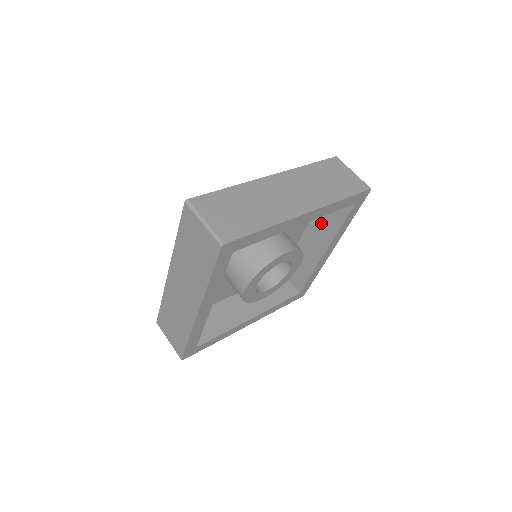
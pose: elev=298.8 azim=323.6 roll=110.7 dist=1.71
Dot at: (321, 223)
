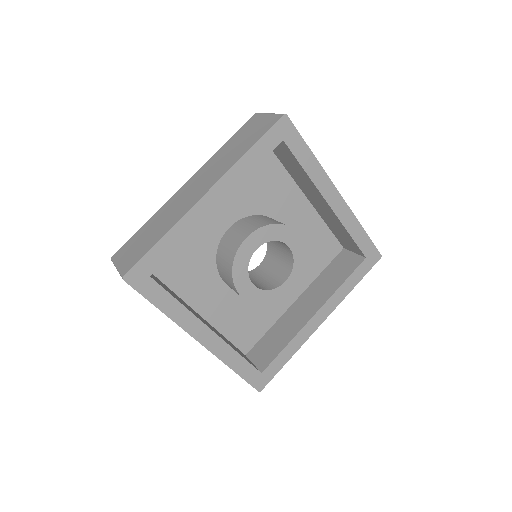
Dot at: (320, 286)
